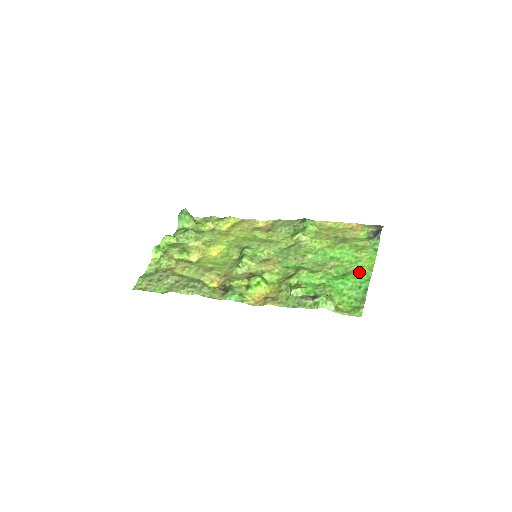
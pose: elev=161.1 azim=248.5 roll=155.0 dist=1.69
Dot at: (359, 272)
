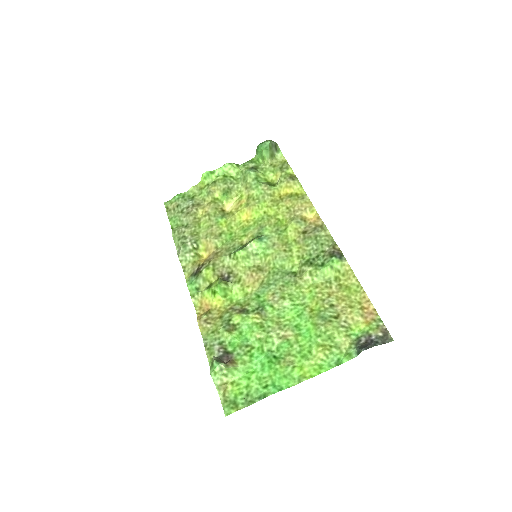
Dot at: (288, 370)
